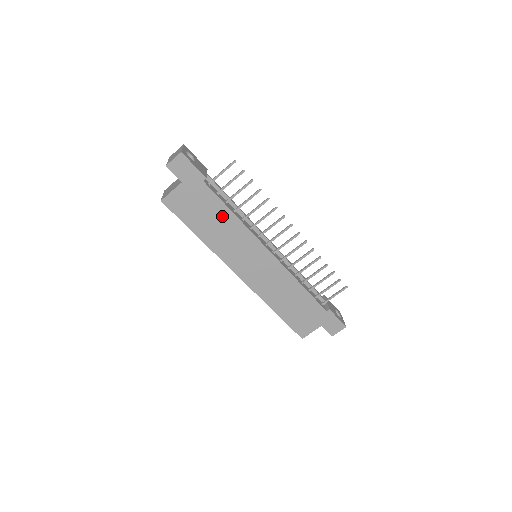
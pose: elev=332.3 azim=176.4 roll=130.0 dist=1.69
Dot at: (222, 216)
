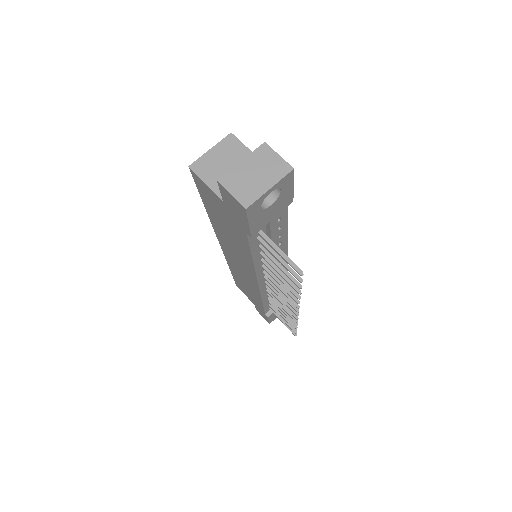
Dot at: (241, 245)
